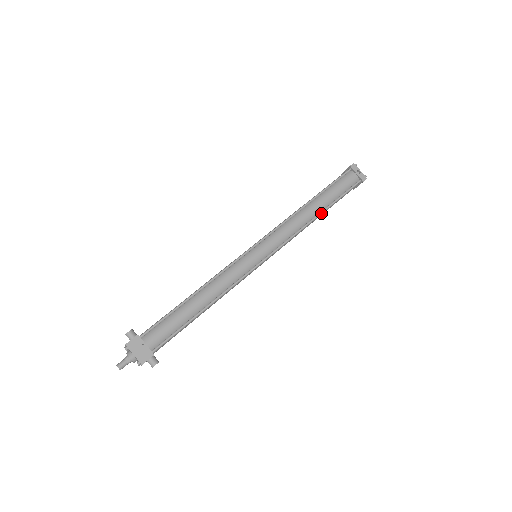
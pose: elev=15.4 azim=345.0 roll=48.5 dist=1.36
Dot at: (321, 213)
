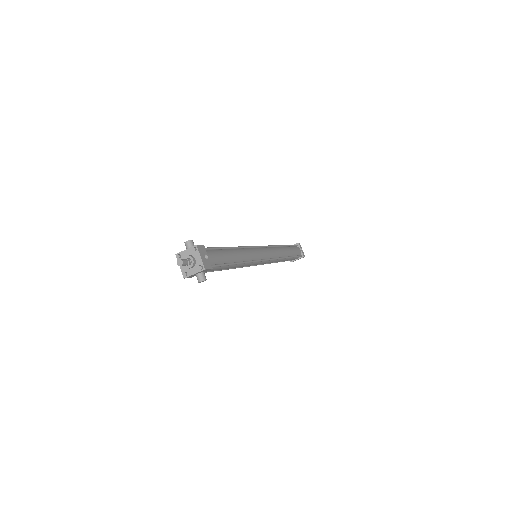
Dot at: (288, 257)
